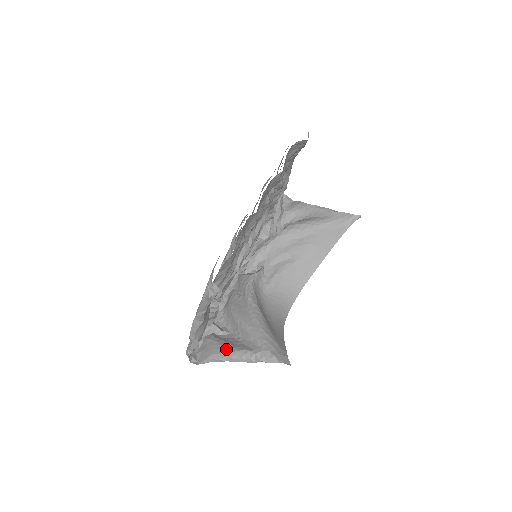
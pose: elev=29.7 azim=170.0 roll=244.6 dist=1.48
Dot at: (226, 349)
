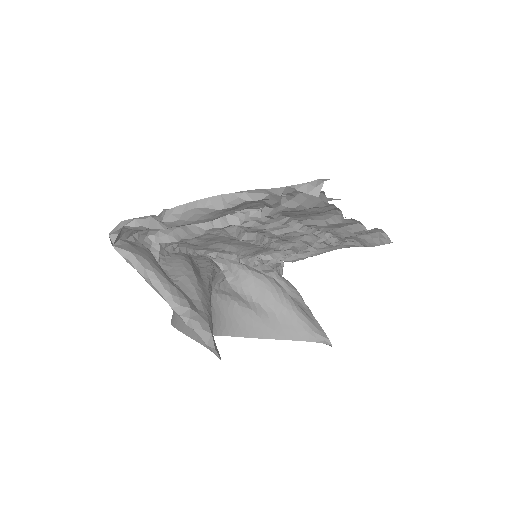
Dot at: (163, 271)
